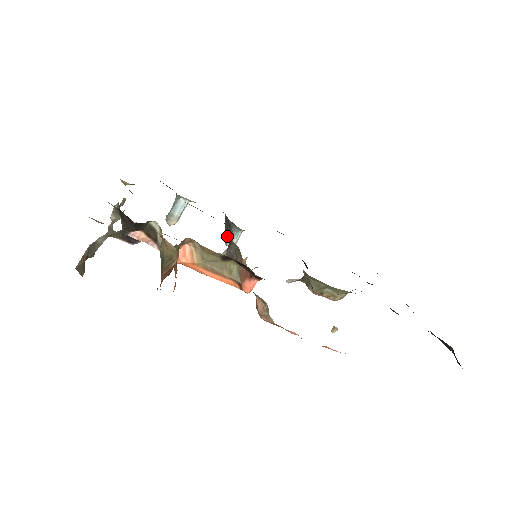
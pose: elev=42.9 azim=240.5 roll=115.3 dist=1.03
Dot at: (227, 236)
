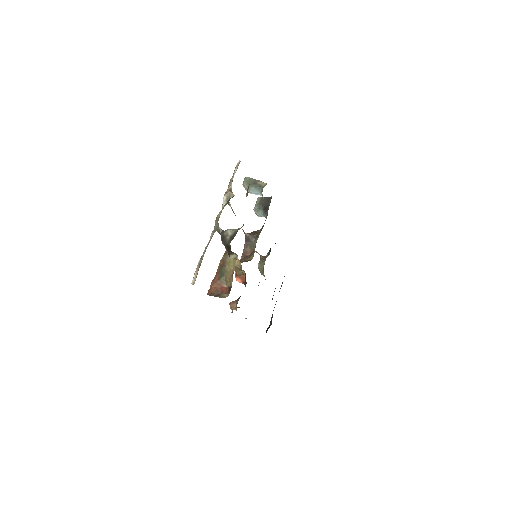
Dot at: (259, 207)
